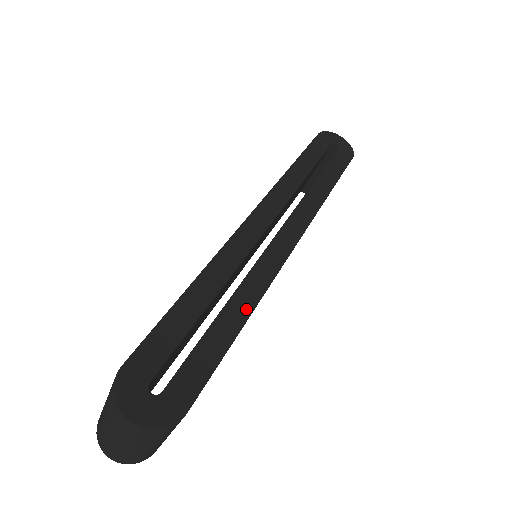
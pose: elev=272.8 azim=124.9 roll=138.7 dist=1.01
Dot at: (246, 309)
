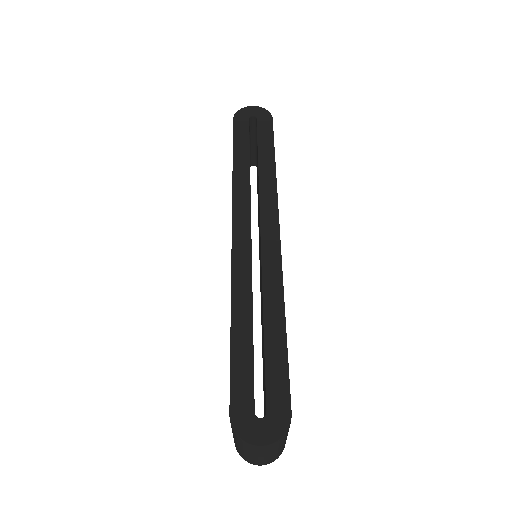
Dot at: (279, 312)
